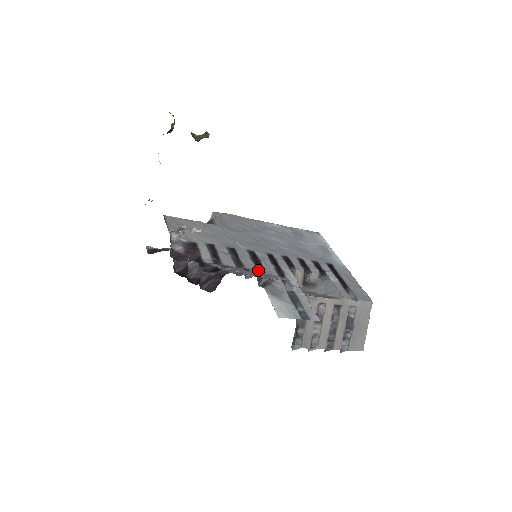
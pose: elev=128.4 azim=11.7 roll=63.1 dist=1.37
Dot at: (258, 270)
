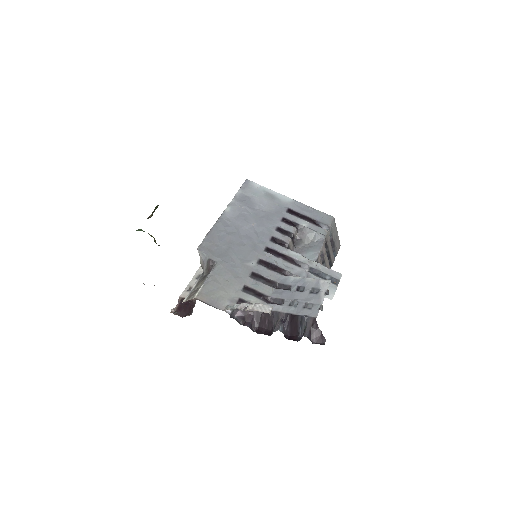
Dot at: (286, 276)
